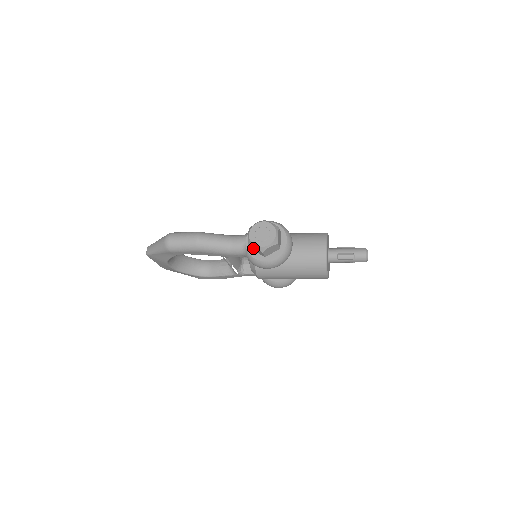
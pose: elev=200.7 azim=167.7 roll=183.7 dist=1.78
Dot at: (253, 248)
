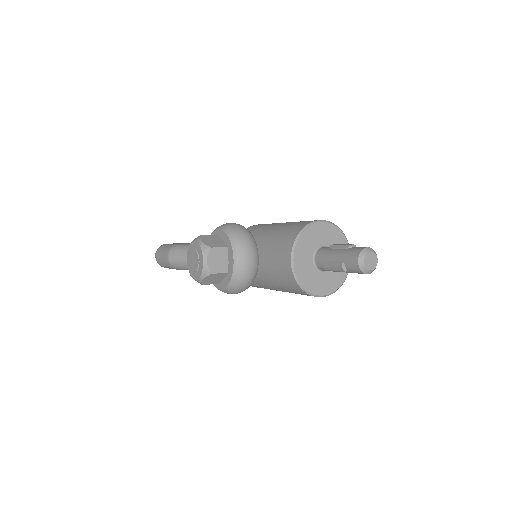
Dot at: occluded
